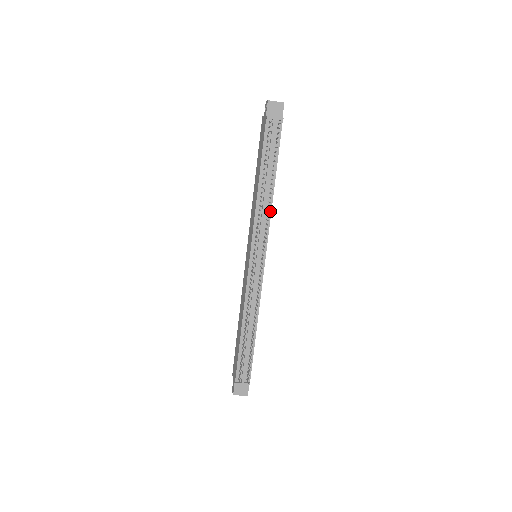
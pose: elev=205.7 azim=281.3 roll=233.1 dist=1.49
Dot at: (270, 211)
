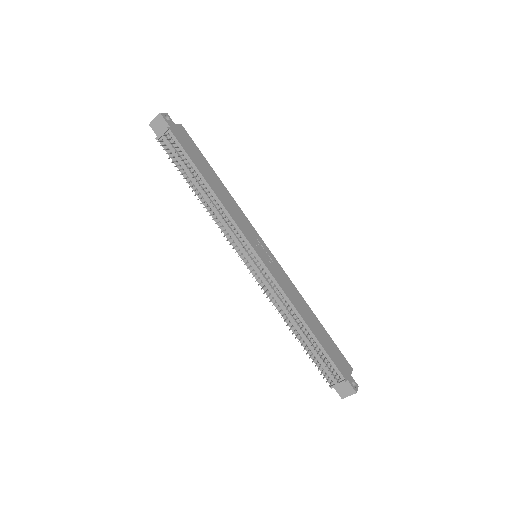
Dot at: (225, 211)
